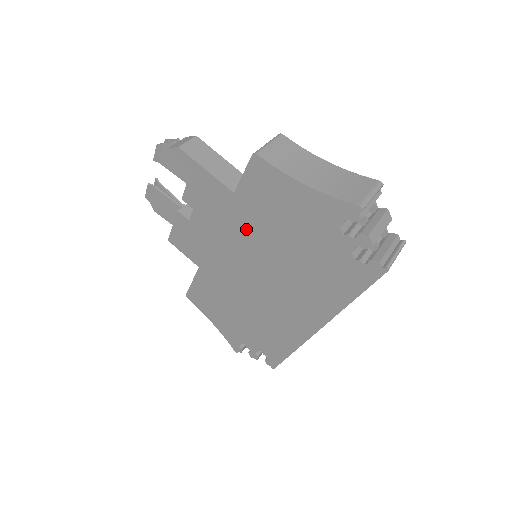
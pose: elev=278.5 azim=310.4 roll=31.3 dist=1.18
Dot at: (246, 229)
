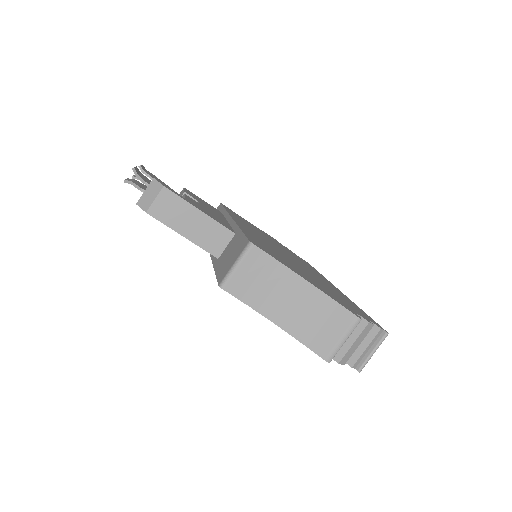
Dot at: occluded
